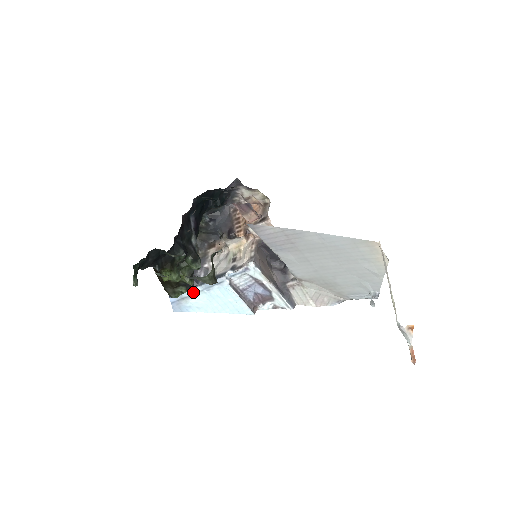
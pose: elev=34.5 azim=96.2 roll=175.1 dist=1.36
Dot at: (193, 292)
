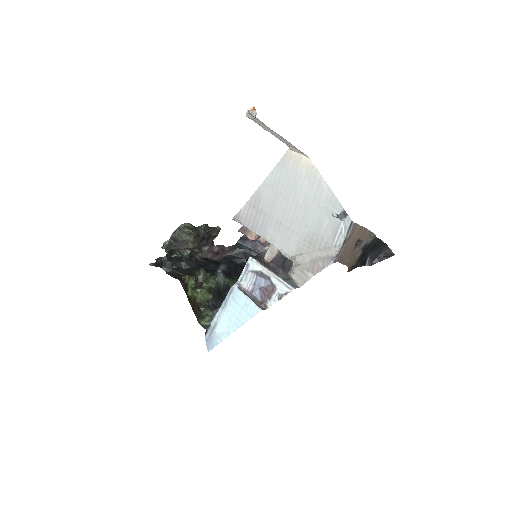
Dot at: (218, 316)
